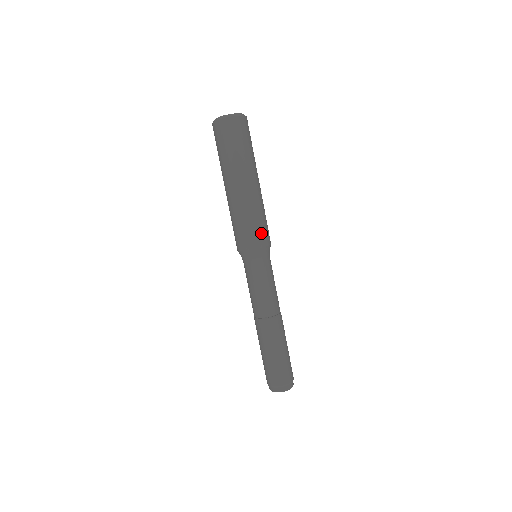
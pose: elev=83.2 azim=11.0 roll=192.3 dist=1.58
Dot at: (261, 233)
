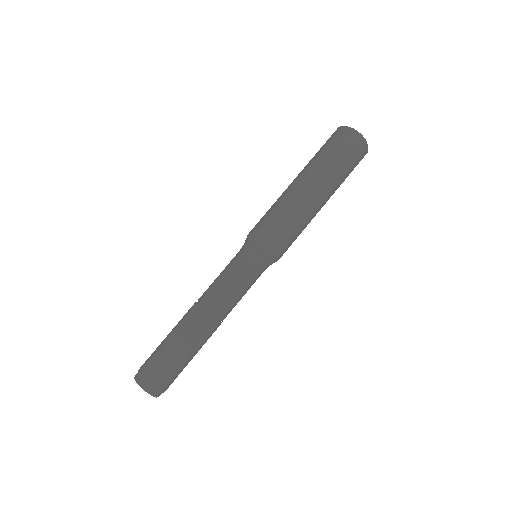
Dot at: (267, 227)
